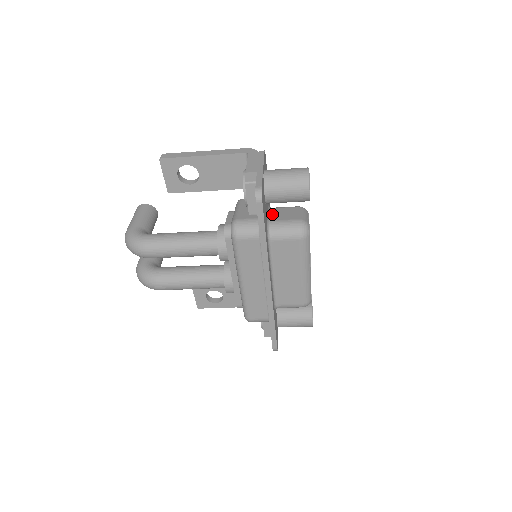
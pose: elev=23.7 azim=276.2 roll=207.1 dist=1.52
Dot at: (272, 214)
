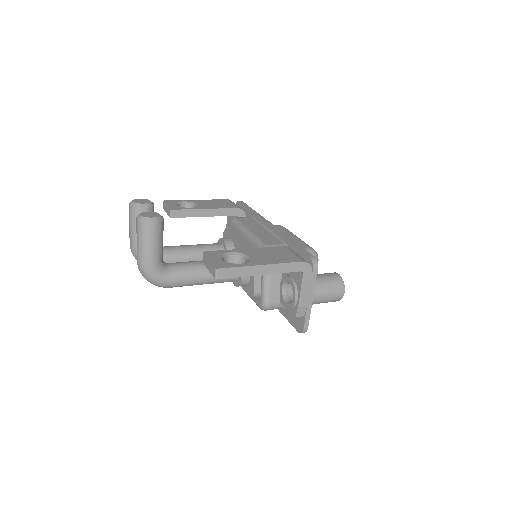
Dot at: occluded
